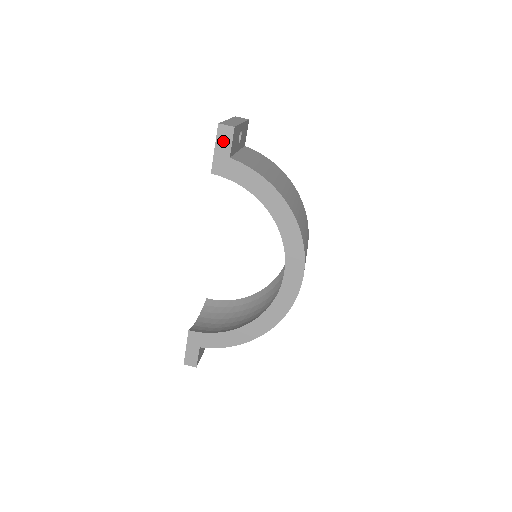
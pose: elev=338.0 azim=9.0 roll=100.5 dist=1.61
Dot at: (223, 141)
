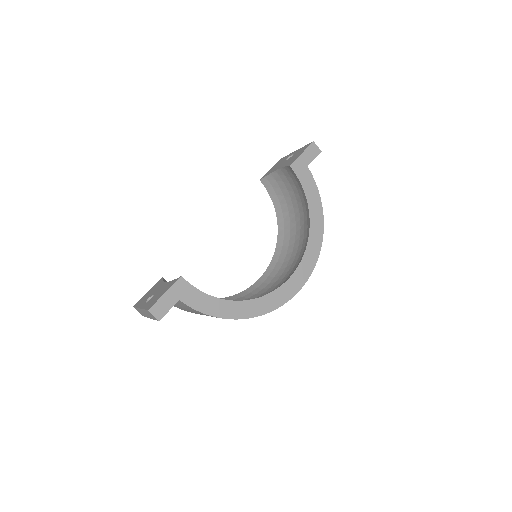
Dot at: (310, 153)
